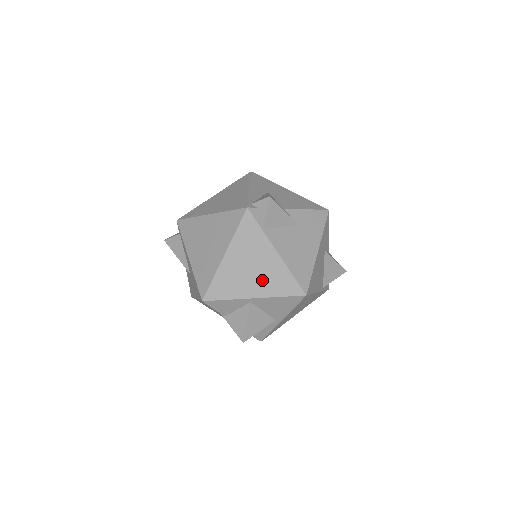
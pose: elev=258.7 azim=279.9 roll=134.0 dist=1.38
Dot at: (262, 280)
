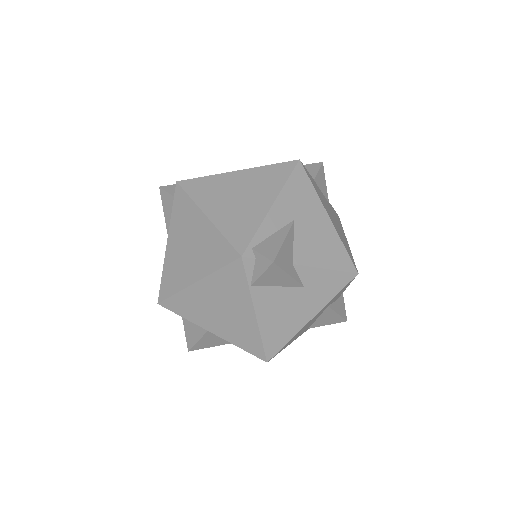
Dot at: (227, 325)
